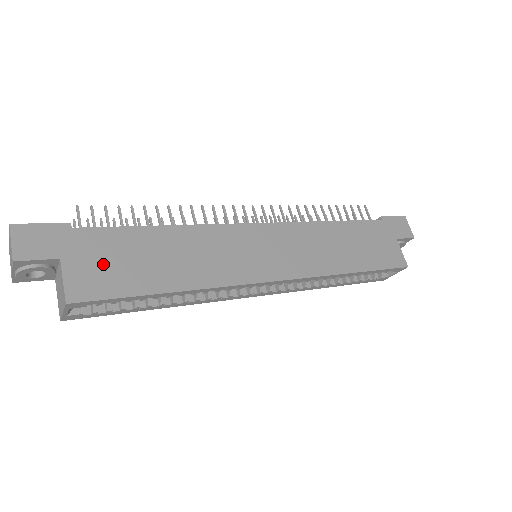
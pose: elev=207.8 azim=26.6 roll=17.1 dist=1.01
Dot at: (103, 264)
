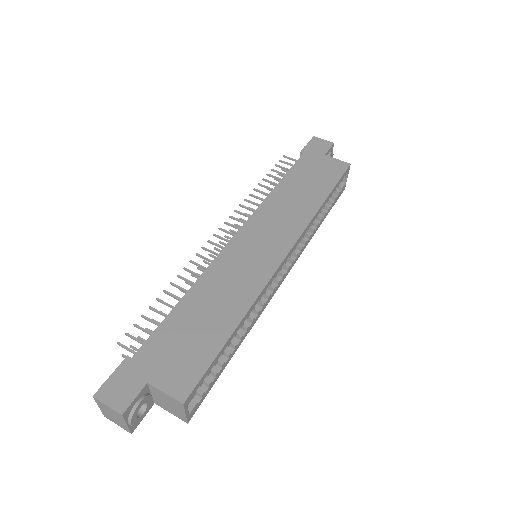
Dot at: (176, 358)
